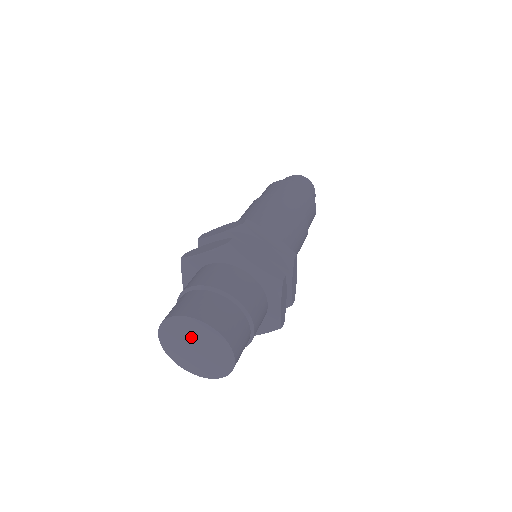
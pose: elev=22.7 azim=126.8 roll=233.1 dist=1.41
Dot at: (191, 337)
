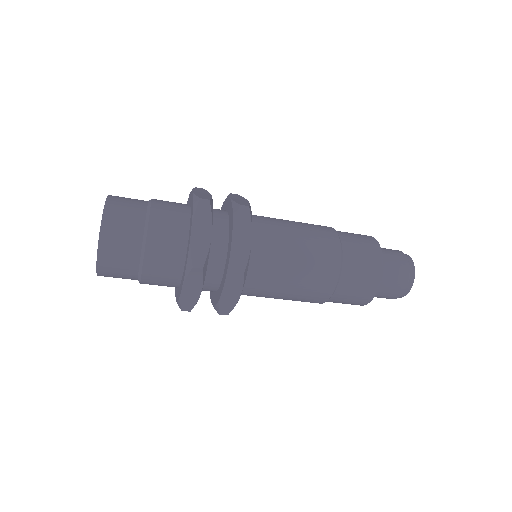
Dot at: occluded
